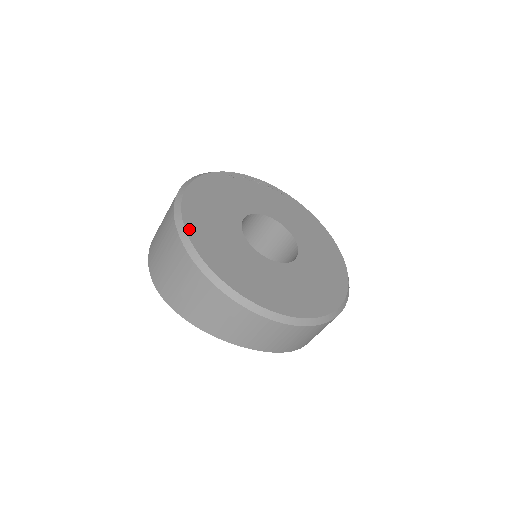
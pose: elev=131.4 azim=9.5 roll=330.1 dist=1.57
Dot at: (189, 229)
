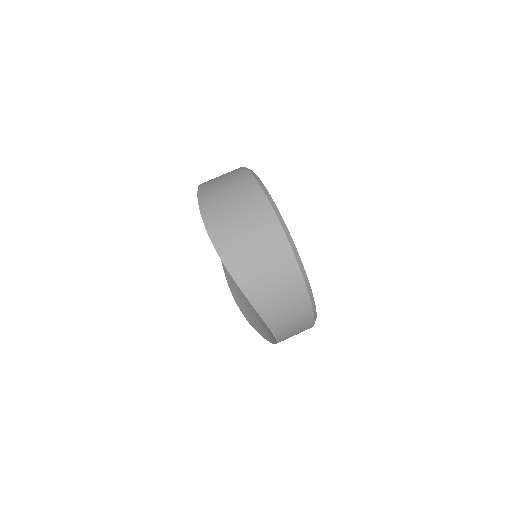
Dot at: (287, 228)
